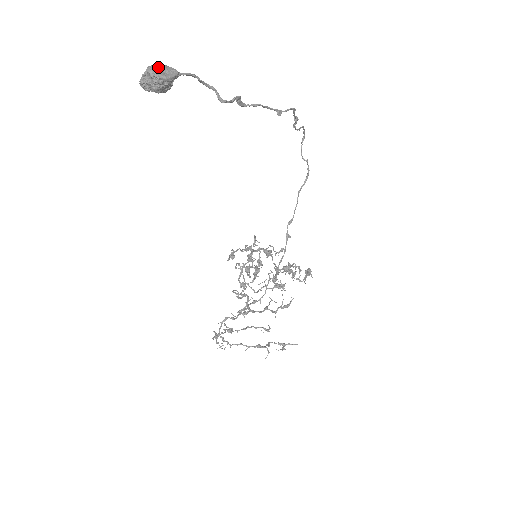
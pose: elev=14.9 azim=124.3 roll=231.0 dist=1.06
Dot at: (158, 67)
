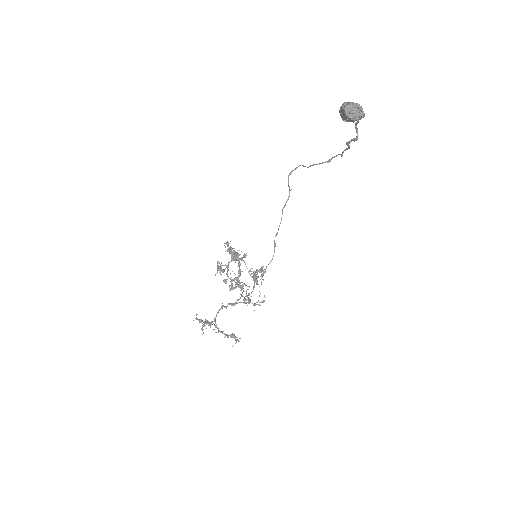
Dot at: (360, 106)
